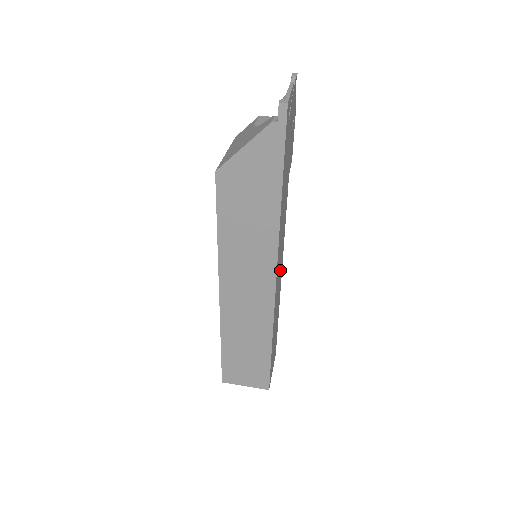
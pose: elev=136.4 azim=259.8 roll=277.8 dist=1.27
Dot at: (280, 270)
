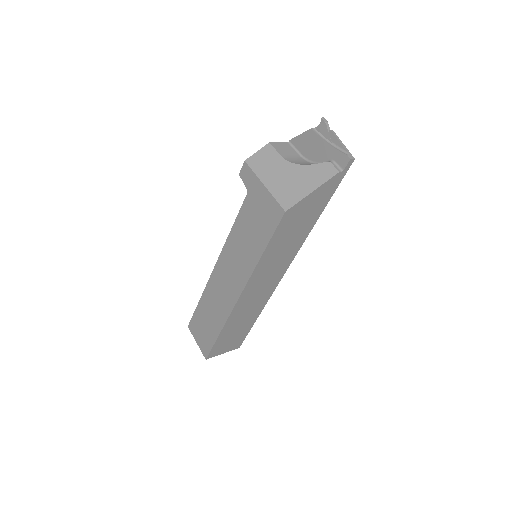
Dot at: occluded
